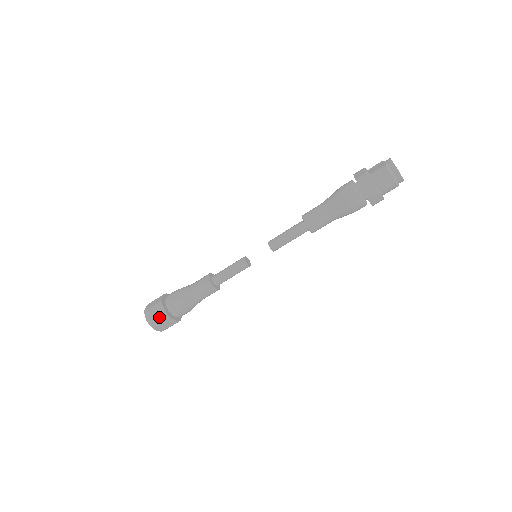
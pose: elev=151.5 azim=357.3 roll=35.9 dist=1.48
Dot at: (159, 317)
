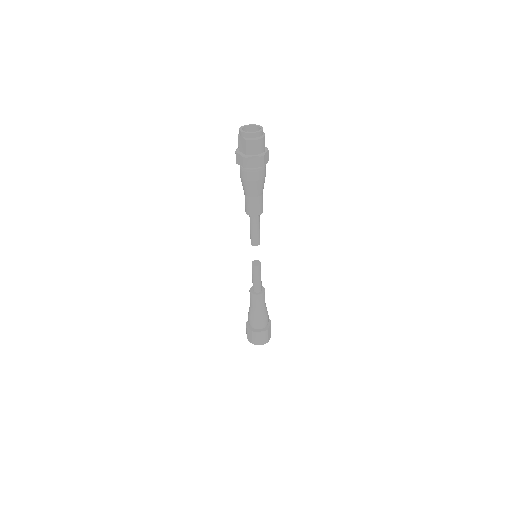
Dot at: (263, 337)
